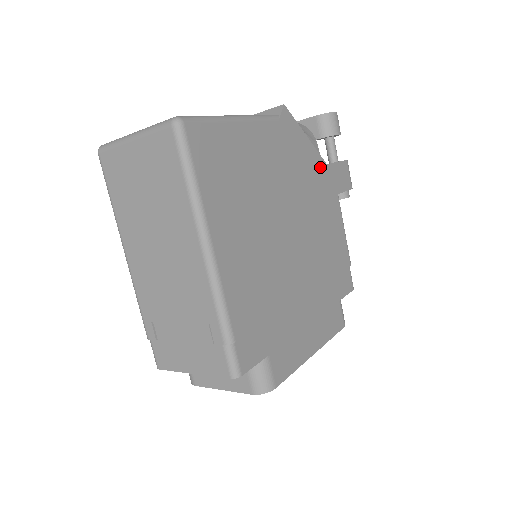
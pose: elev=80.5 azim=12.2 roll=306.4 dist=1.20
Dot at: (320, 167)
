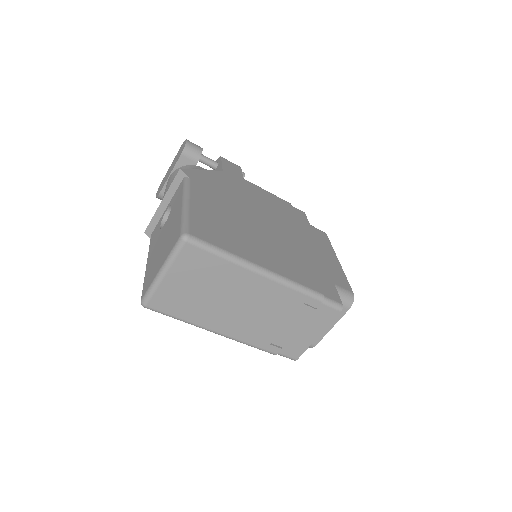
Dot at: (224, 176)
